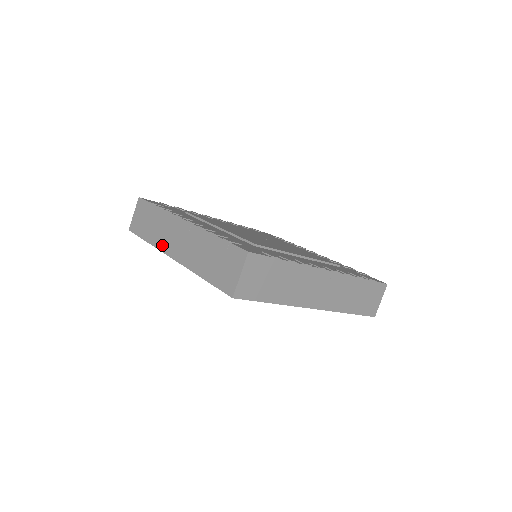
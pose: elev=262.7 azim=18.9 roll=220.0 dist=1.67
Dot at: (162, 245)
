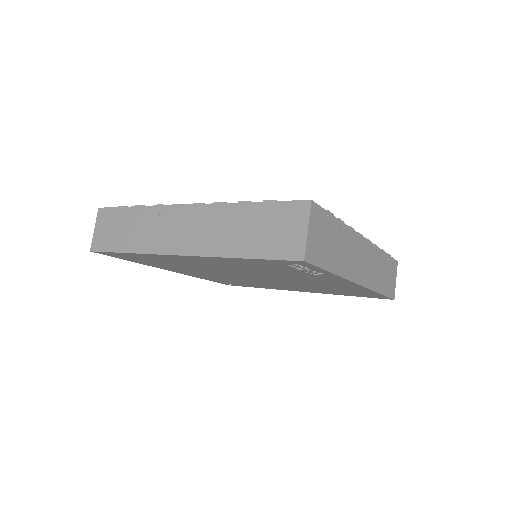
Dot at: (157, 246)
